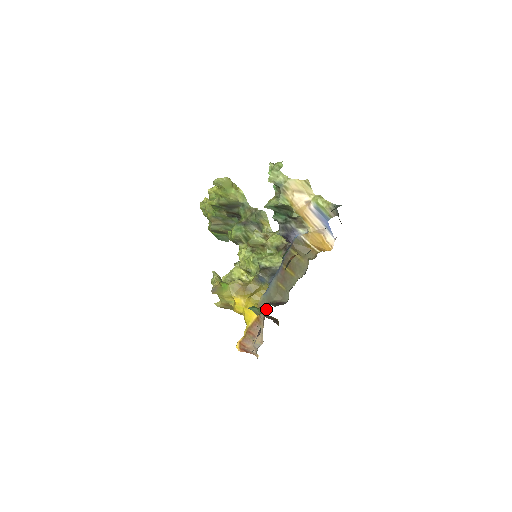
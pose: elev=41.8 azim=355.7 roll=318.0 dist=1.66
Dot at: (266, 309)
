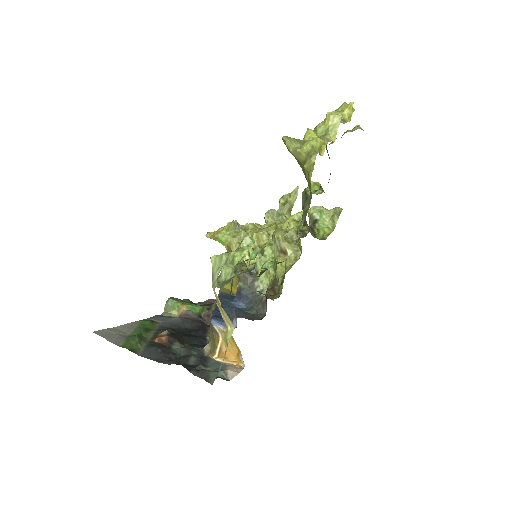
Dot at: (179, 314)
